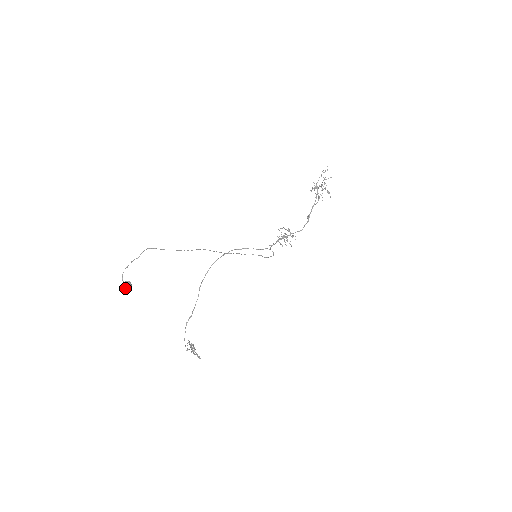
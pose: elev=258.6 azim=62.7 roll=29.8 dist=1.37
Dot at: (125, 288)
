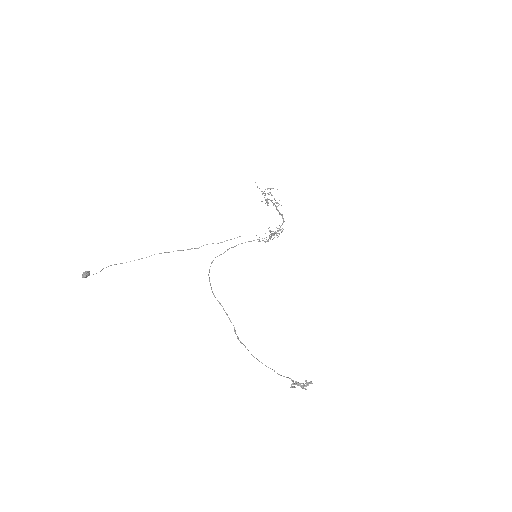
Dot at: (83, 274)
